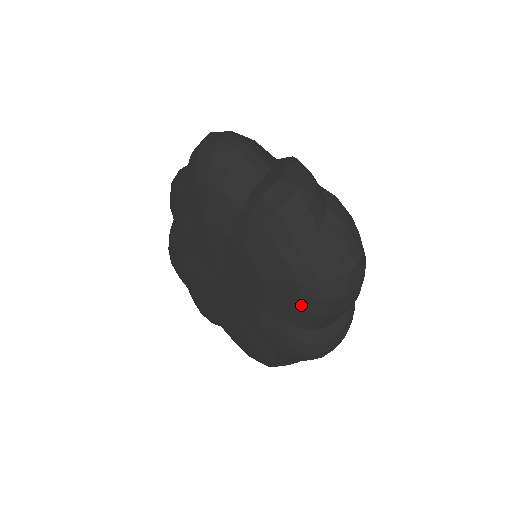
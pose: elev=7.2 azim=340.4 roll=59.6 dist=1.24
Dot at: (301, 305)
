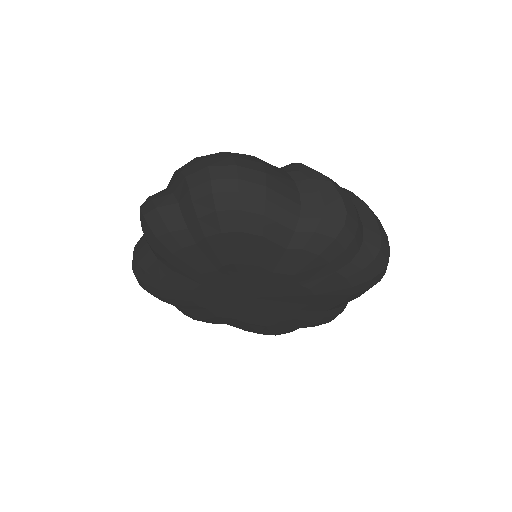
Dot at: (348, 298)
